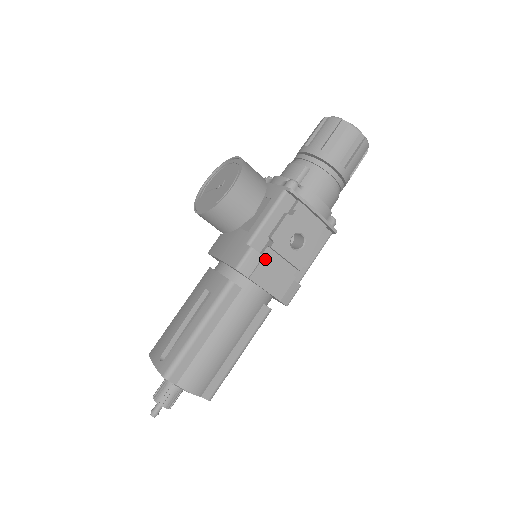
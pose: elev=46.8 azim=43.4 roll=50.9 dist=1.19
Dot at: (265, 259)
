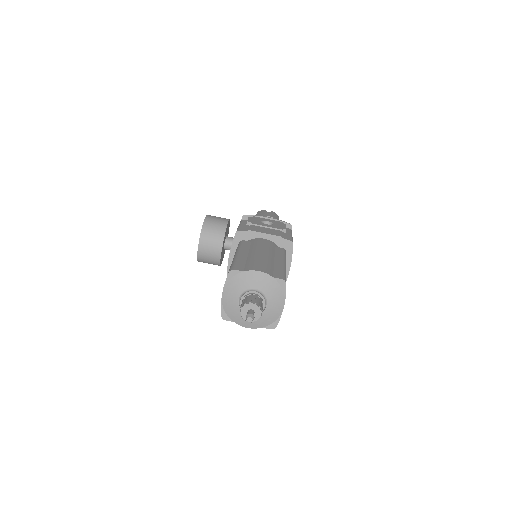
Dot at: (252, 226)
